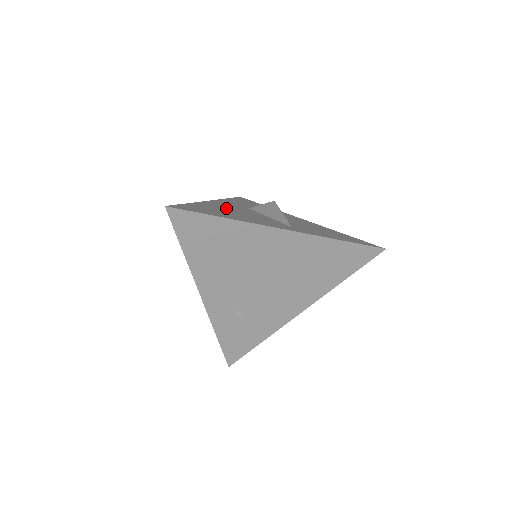
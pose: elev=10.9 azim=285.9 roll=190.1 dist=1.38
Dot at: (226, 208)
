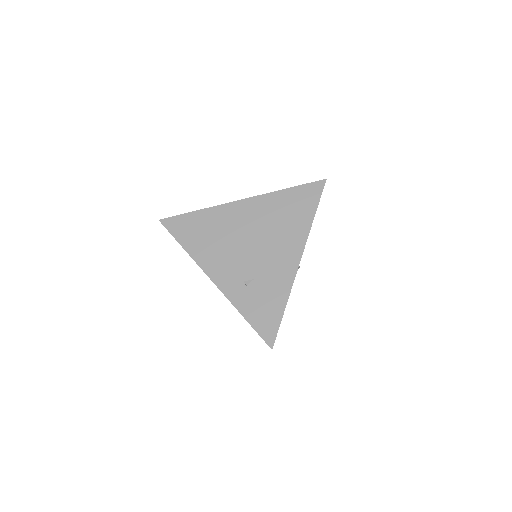
Dot at: occluded
